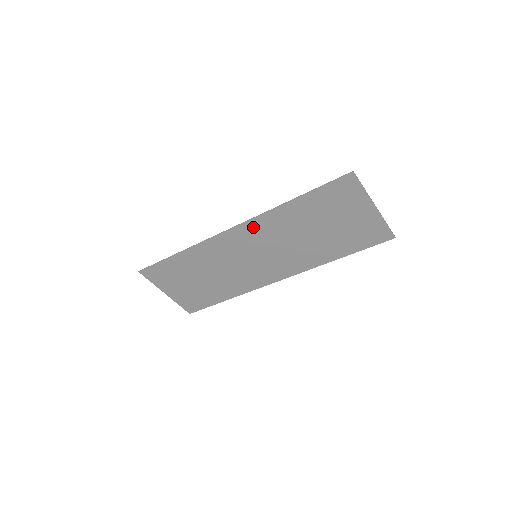
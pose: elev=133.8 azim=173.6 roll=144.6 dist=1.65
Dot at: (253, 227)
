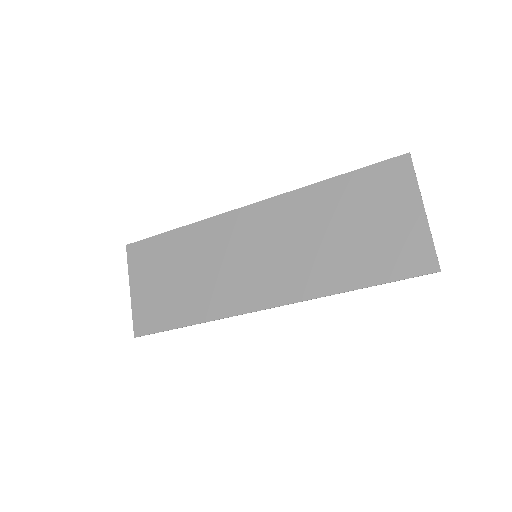
Dot at: (272, 209)
